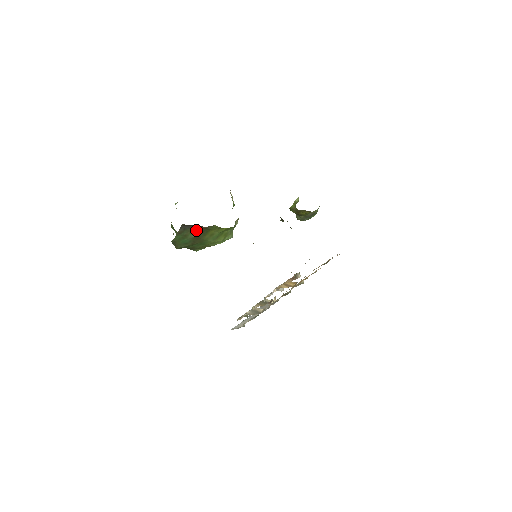
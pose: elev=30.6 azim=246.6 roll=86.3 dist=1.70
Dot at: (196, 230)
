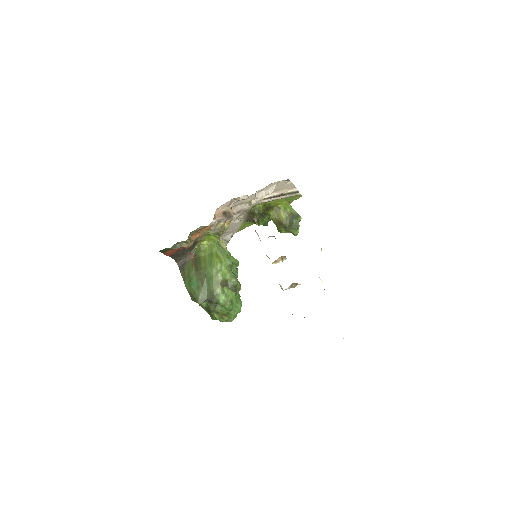
Dot at: (191, 264)
